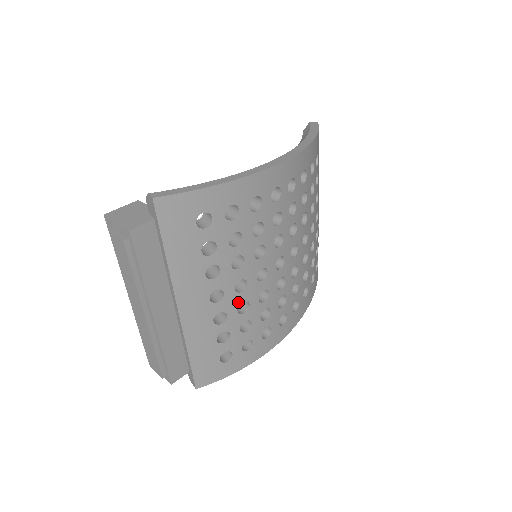
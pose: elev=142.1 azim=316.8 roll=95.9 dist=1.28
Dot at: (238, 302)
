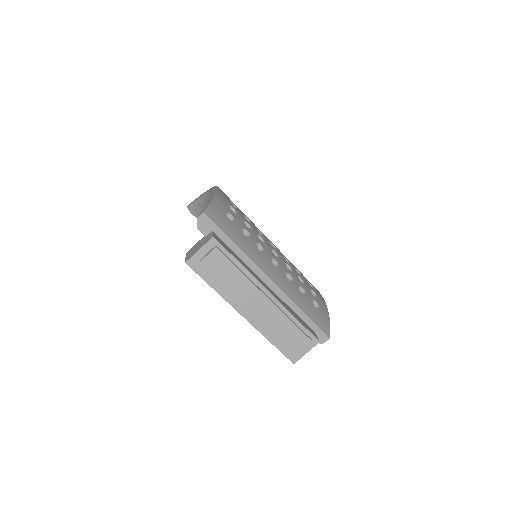
Dot at: (284, 264)
